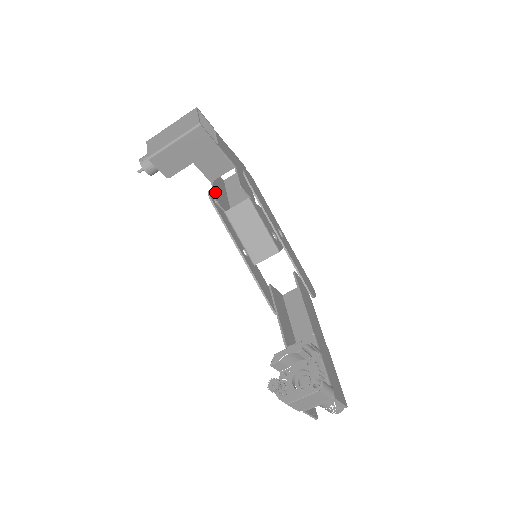
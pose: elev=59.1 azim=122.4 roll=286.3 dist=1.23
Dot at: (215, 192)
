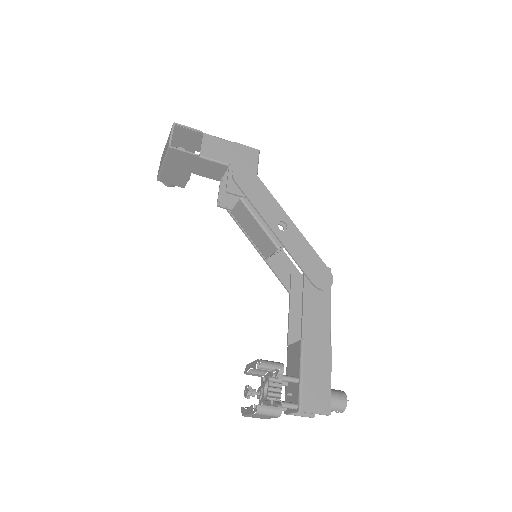
Dot at: (220, 193)
